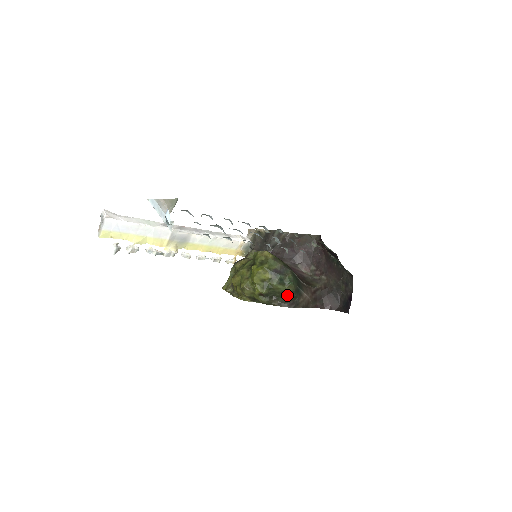
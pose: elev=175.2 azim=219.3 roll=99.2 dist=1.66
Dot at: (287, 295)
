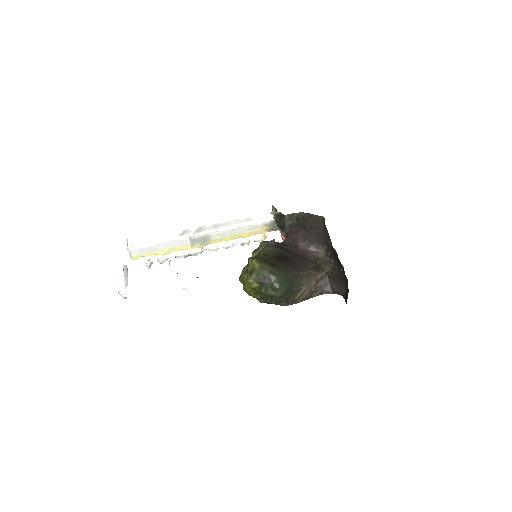
Dot at: (278, 299)
